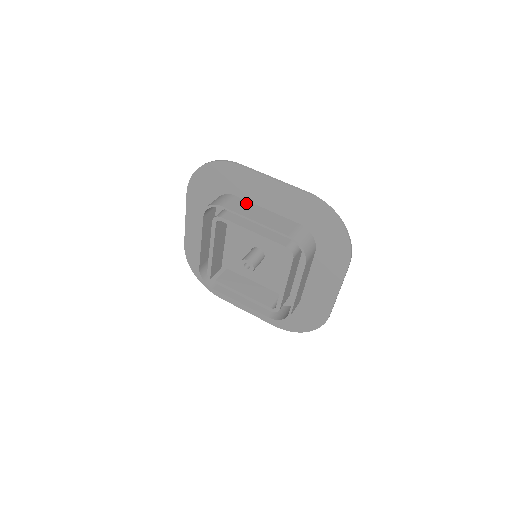
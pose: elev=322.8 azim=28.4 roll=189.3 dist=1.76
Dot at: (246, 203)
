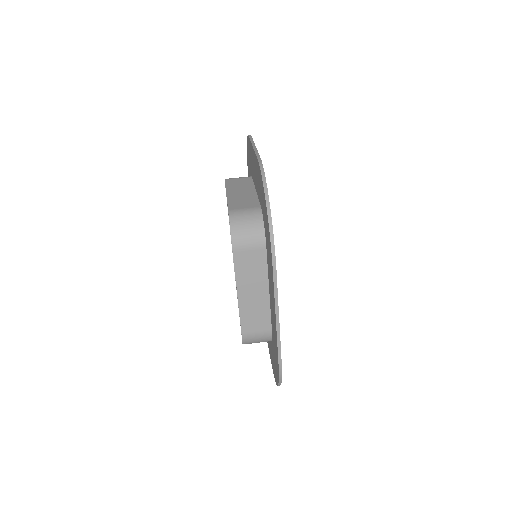
Dot at: (249, 183)
